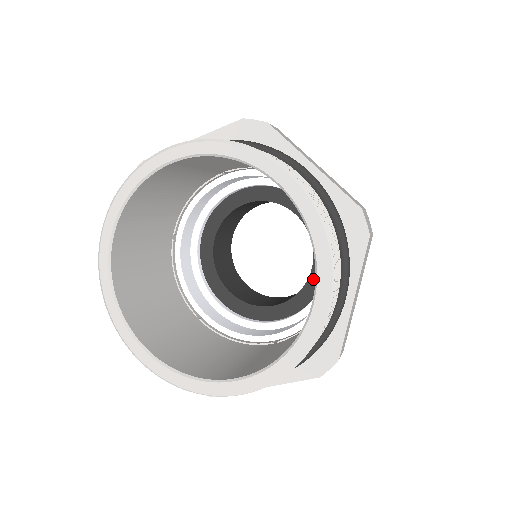
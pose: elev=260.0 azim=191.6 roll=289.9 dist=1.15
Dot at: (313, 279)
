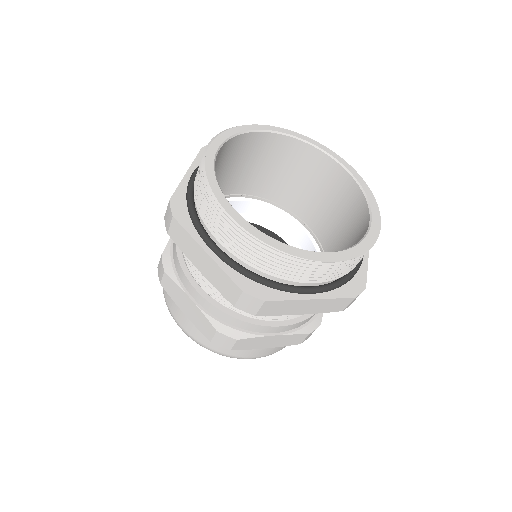
Dot at: occluded
